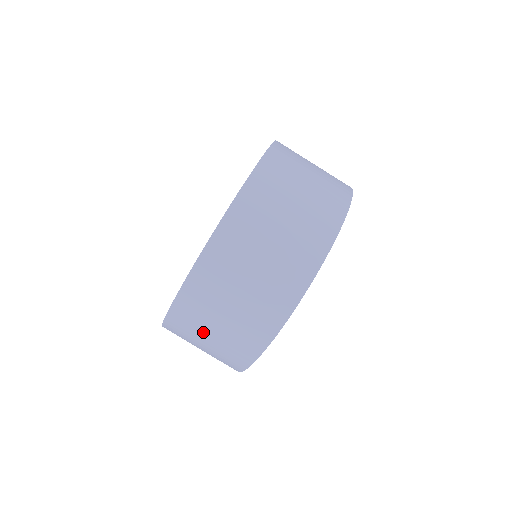
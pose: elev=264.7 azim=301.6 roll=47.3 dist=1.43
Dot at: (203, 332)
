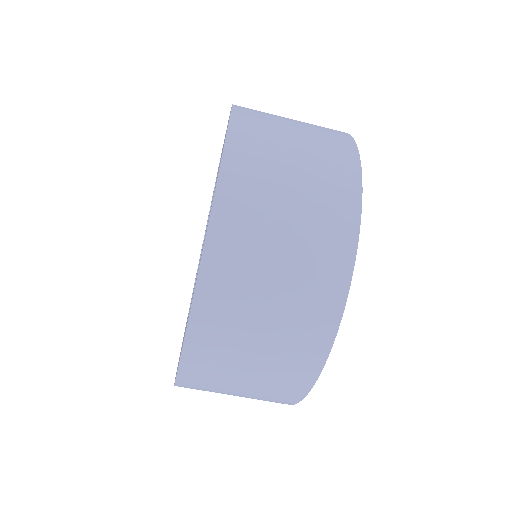
Dot at: (242, 351)
